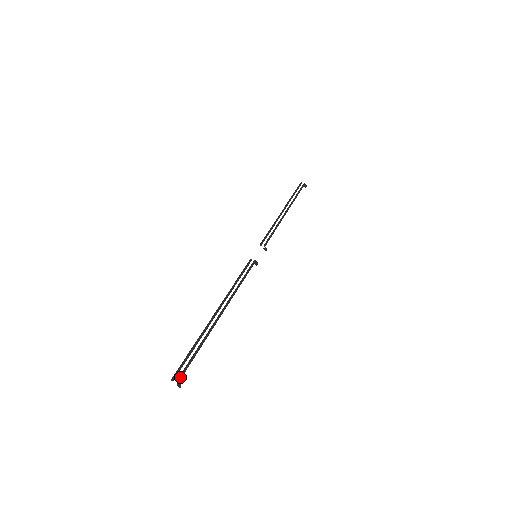
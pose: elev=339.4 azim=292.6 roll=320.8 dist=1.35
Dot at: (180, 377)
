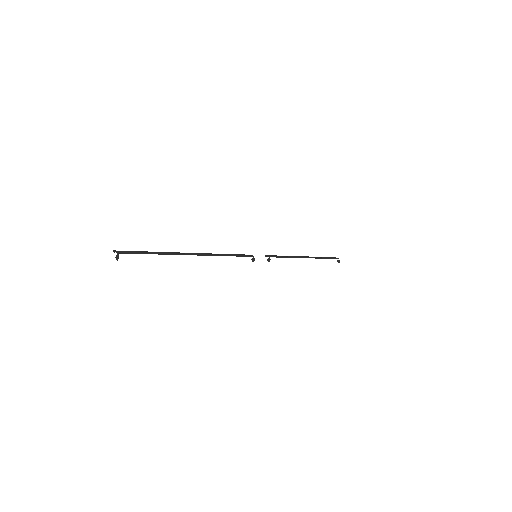
Dot at: (122, 251)
